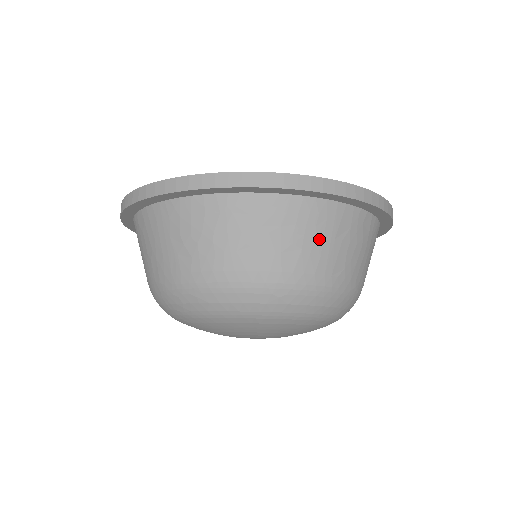
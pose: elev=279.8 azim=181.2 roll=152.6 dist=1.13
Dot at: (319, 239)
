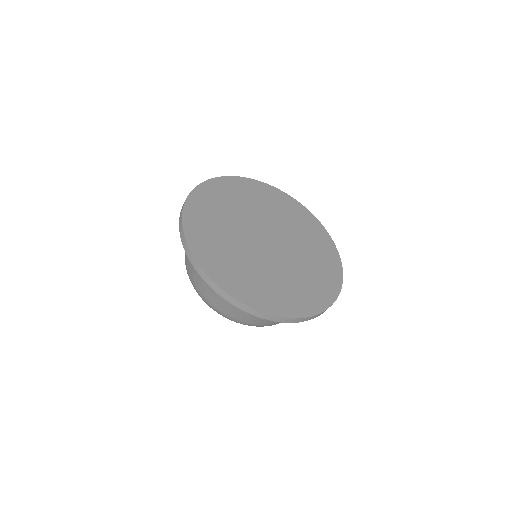
Dot at: occluded
